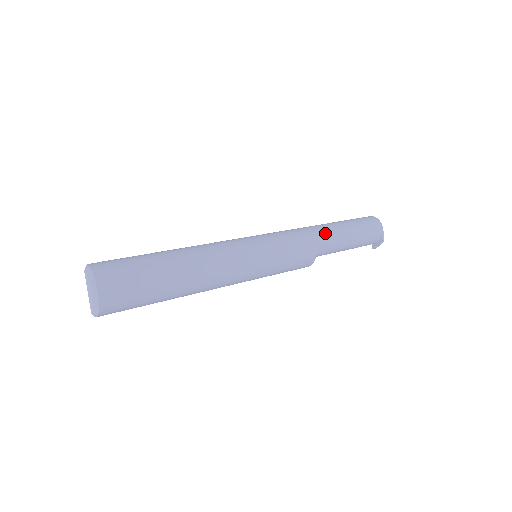
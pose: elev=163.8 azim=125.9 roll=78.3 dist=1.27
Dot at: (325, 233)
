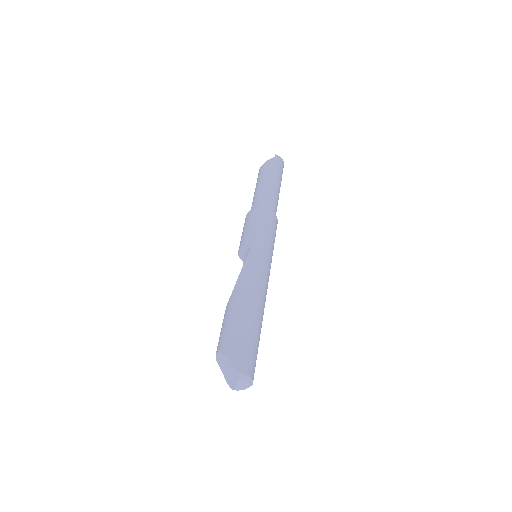
Dot at: (277, 205)
